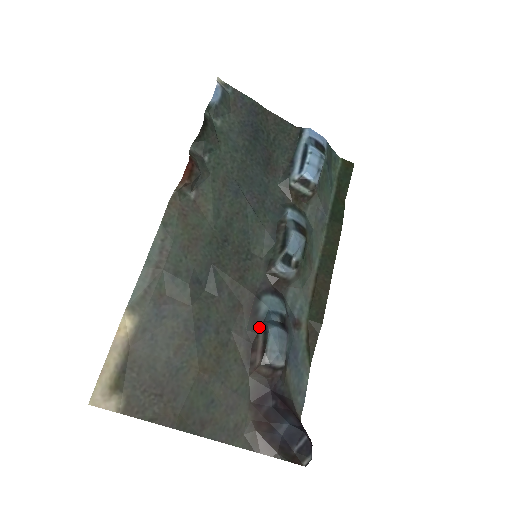
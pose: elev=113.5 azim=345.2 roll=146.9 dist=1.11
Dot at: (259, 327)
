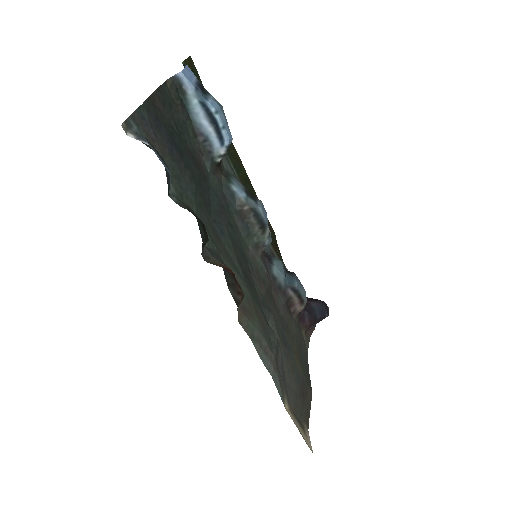
Dot at: (288, 293)
